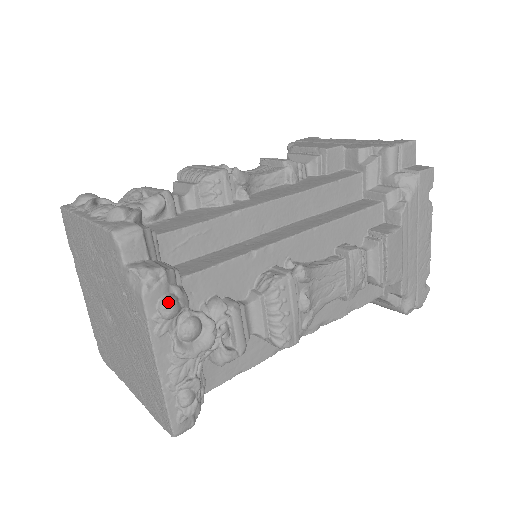
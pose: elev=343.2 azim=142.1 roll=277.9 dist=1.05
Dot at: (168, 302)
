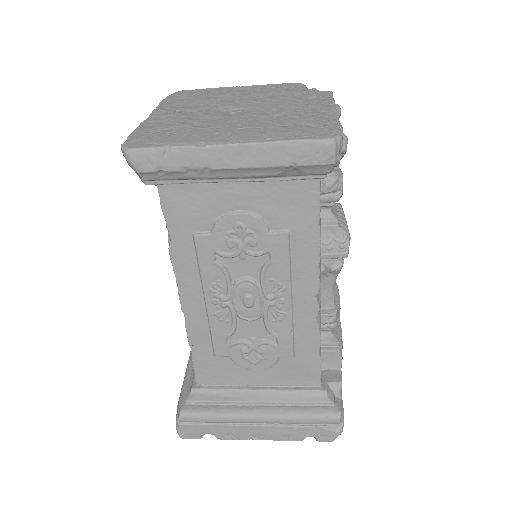
Dot at: occluded
